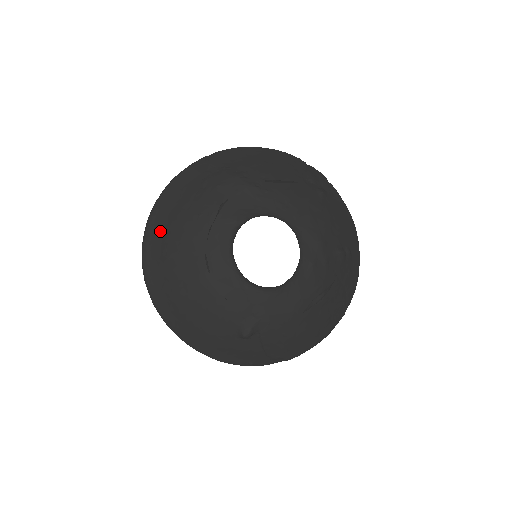
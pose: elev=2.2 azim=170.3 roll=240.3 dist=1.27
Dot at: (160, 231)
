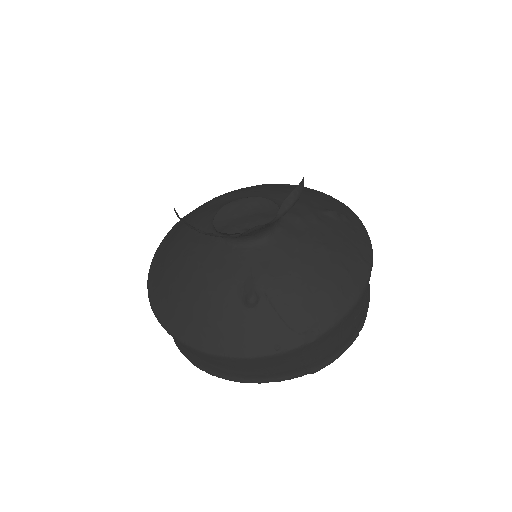
Dot at: (159, 260)
